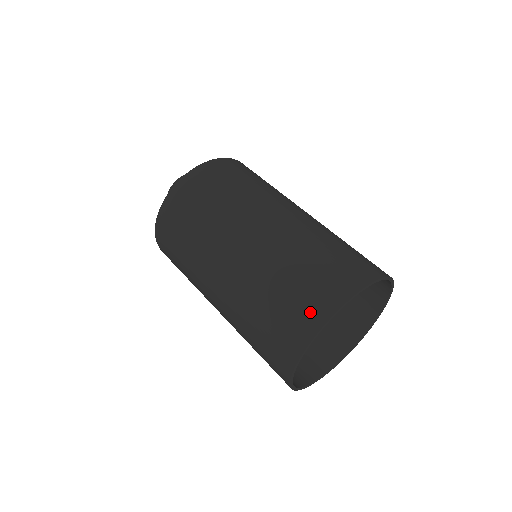
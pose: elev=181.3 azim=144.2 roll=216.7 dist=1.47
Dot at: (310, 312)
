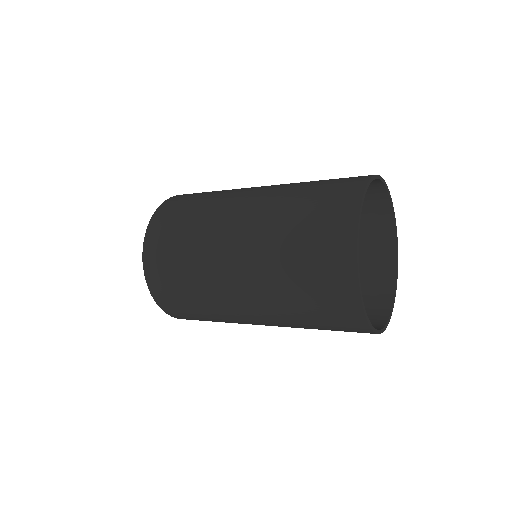
Dot at: (337, 275)
